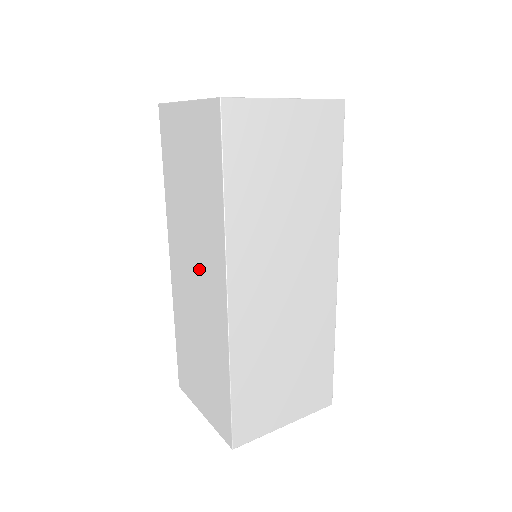
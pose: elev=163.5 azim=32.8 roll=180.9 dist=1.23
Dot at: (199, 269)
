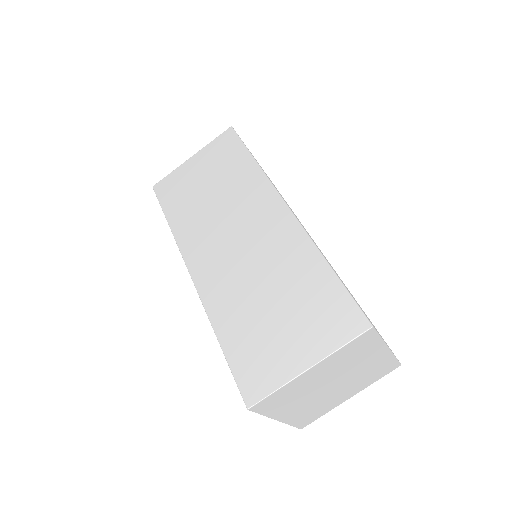
Dot at: occluded
